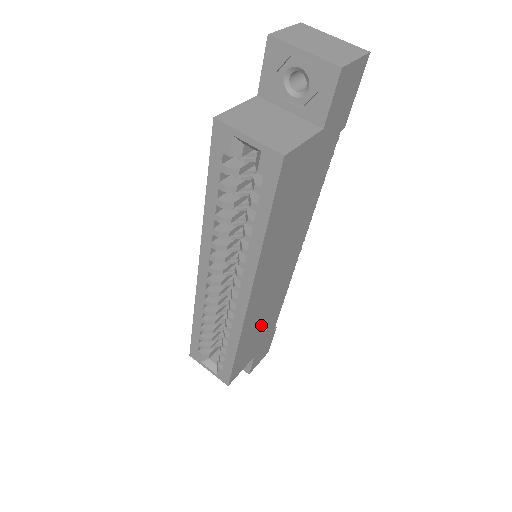
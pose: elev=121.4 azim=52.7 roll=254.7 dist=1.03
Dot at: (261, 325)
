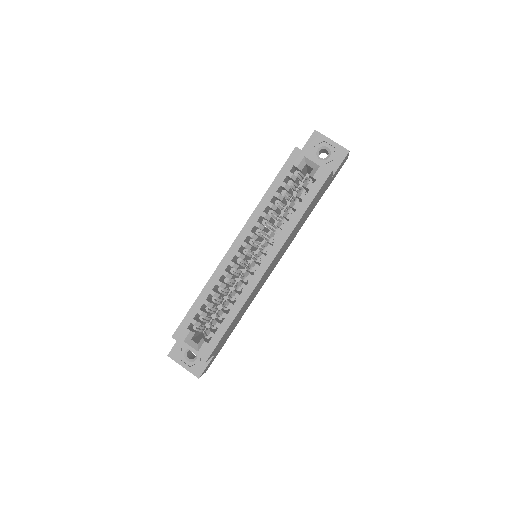
Dot at: occluded
